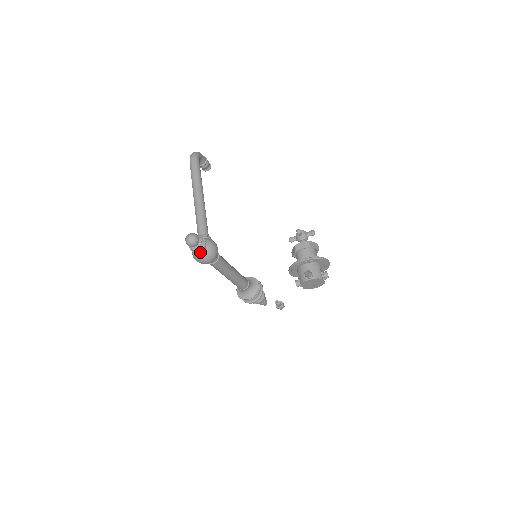
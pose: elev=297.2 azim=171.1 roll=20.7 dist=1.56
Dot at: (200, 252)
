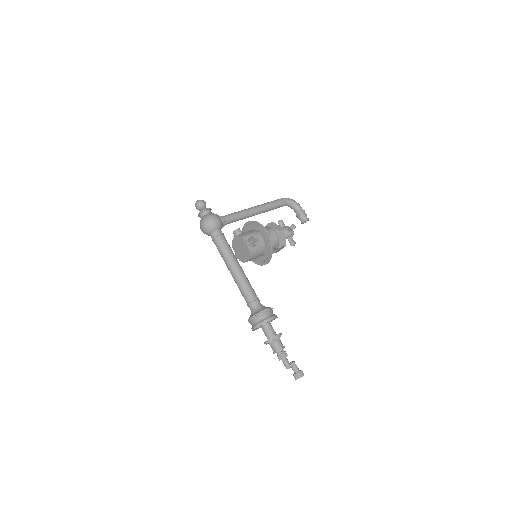
Dot at: (202, 217)
